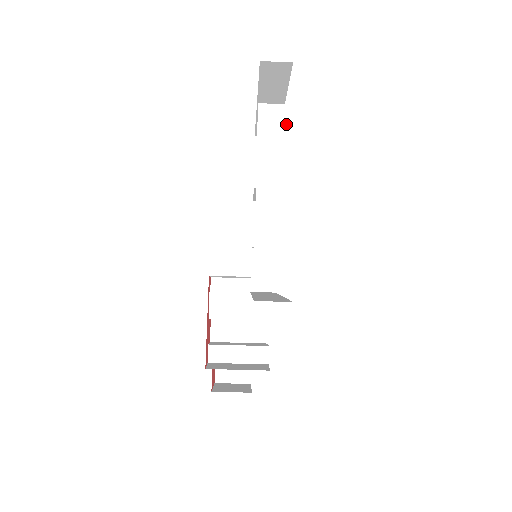
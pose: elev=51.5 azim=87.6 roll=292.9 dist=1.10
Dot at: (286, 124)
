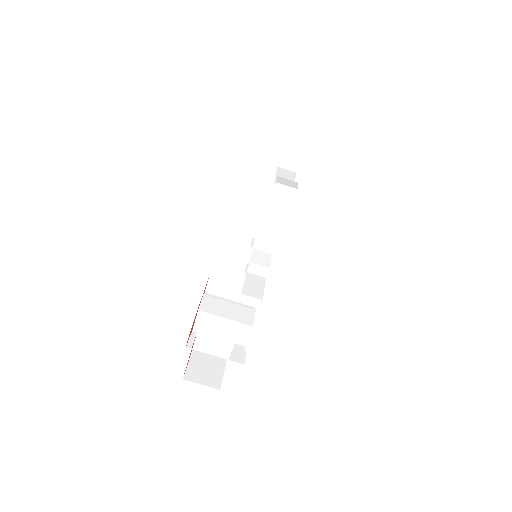
Dot at: (294, 176)
